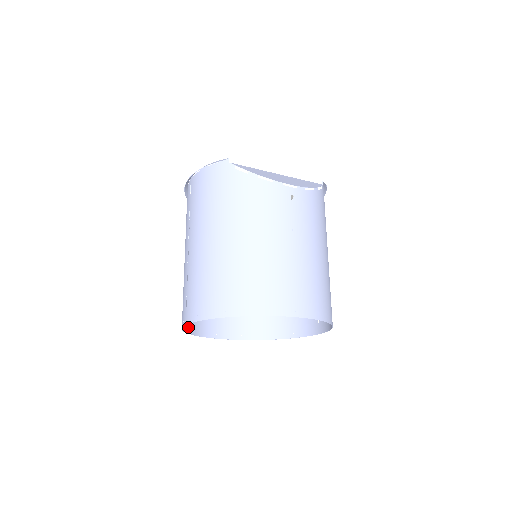
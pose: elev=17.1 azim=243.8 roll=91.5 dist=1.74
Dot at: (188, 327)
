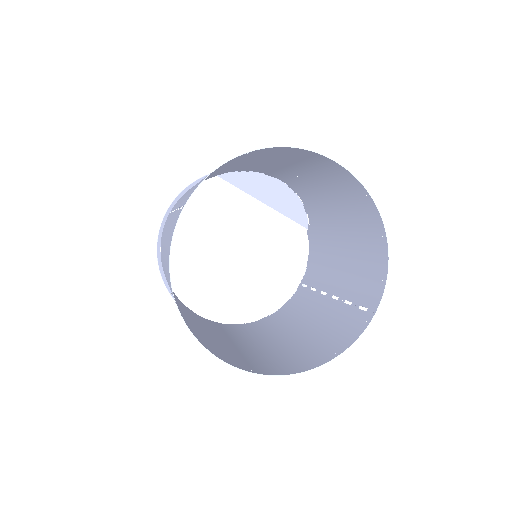
Dot at: (171, 289)
